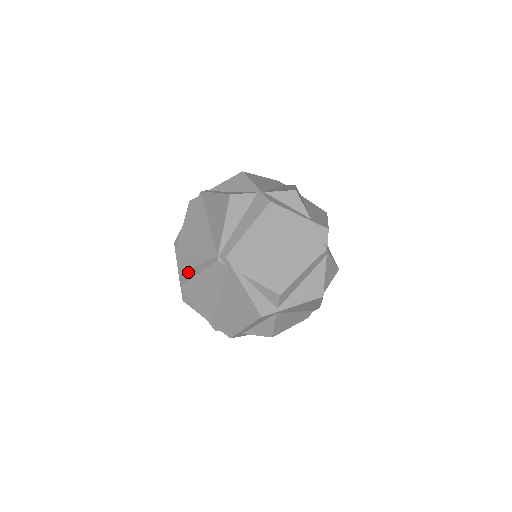
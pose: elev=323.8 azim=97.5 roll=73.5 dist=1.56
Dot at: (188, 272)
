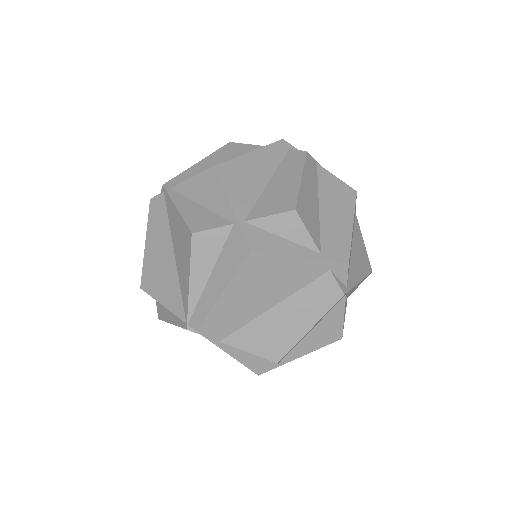
Dot at: (162, 308)
